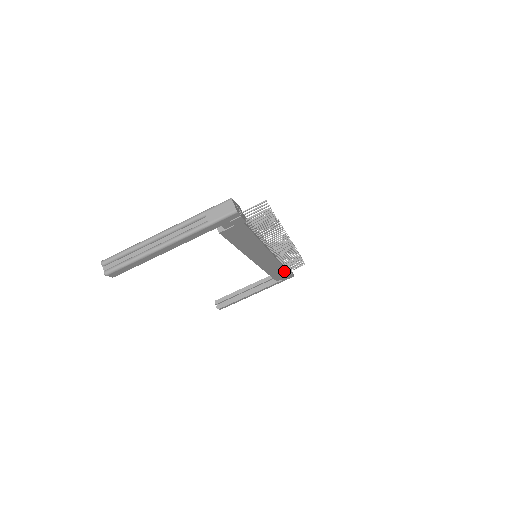
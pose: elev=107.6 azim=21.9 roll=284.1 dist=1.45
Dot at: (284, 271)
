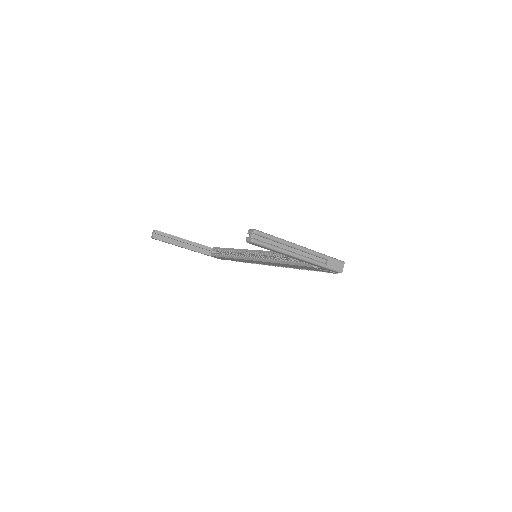
Dot at: (231, 260)
